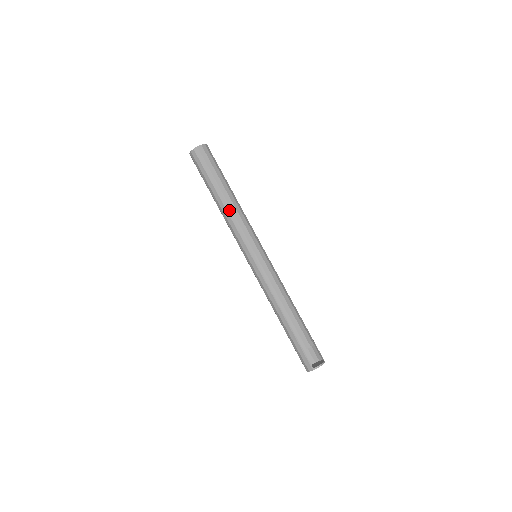
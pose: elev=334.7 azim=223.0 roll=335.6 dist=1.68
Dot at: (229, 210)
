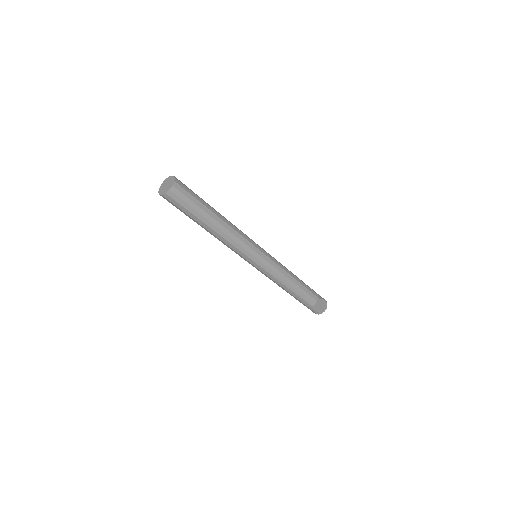
Dot at: (224, 236)
